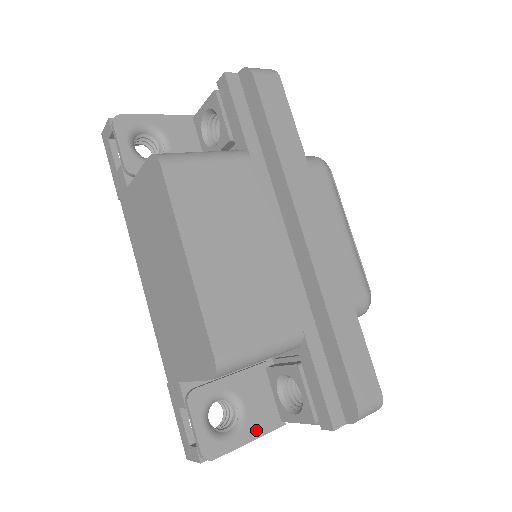
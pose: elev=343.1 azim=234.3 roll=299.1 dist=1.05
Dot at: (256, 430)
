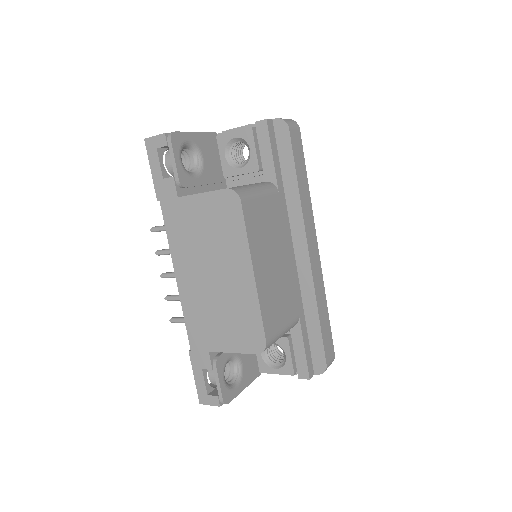
Dot at: (248, 380)
